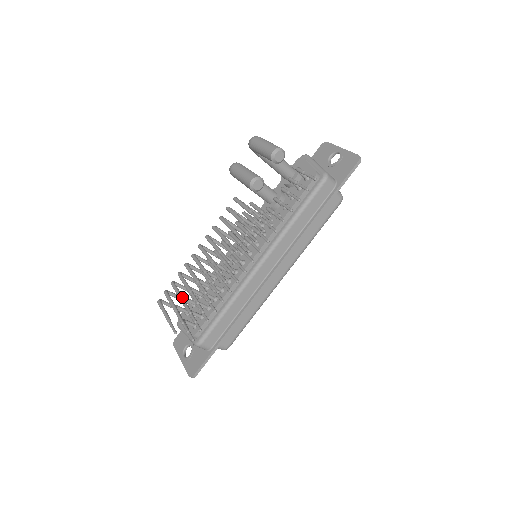
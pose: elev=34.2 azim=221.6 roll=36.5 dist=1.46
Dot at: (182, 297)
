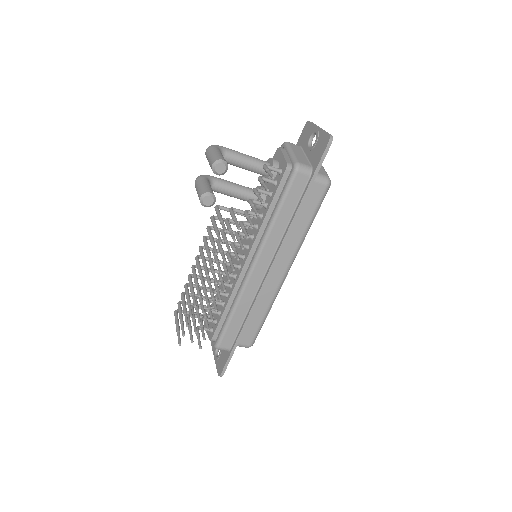
Dot at: (184, 309)
